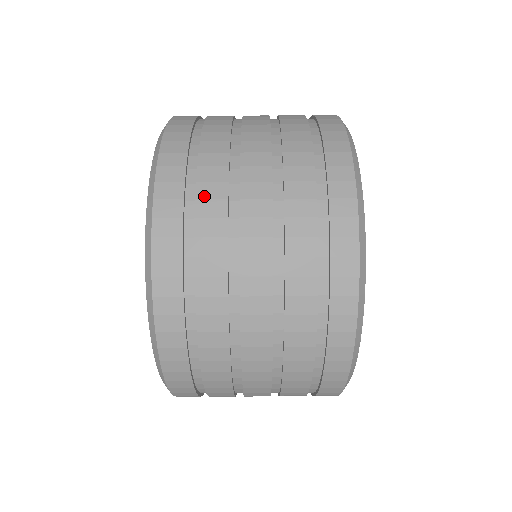
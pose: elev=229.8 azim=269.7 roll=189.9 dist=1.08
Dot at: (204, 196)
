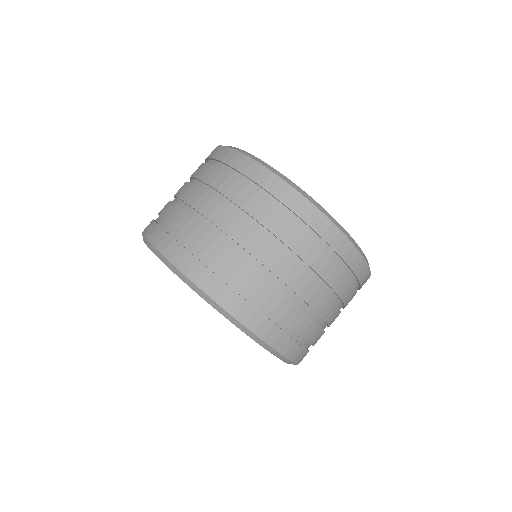
Dot at: occluded
